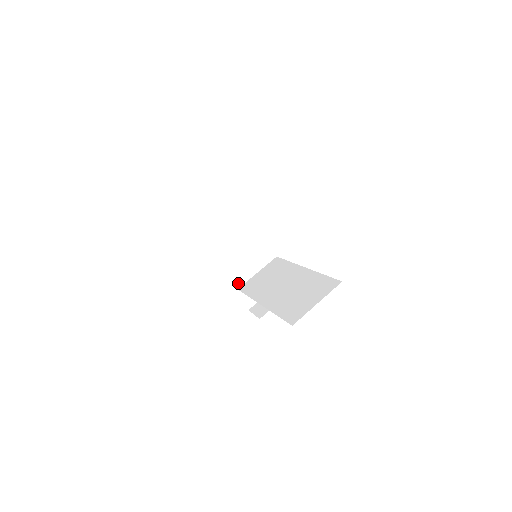
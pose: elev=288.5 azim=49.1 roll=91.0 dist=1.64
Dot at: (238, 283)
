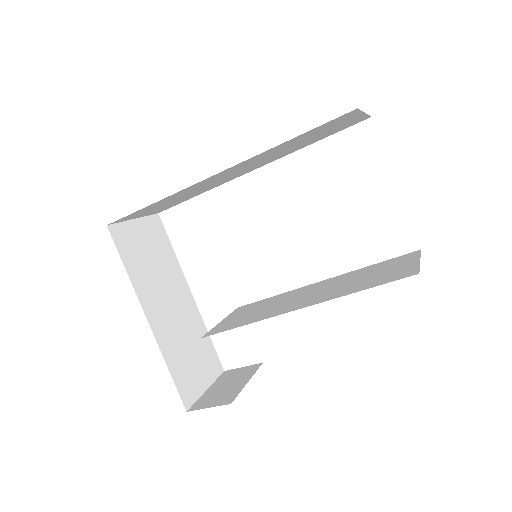
Dot at: (172, 356)
